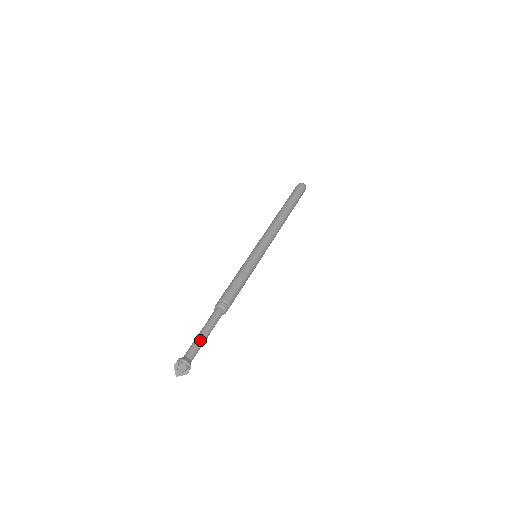
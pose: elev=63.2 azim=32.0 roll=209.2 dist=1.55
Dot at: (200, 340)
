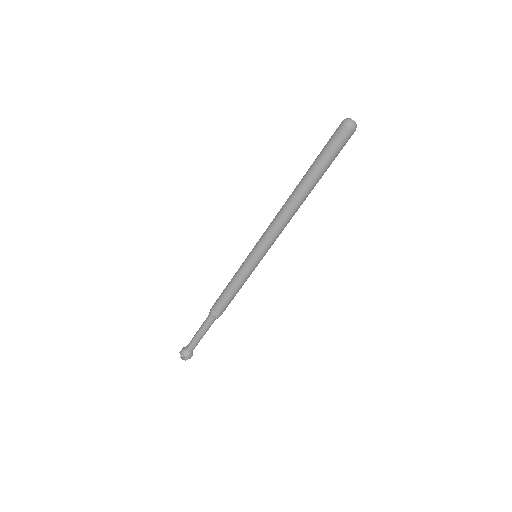
Dot at: (196, 340)
